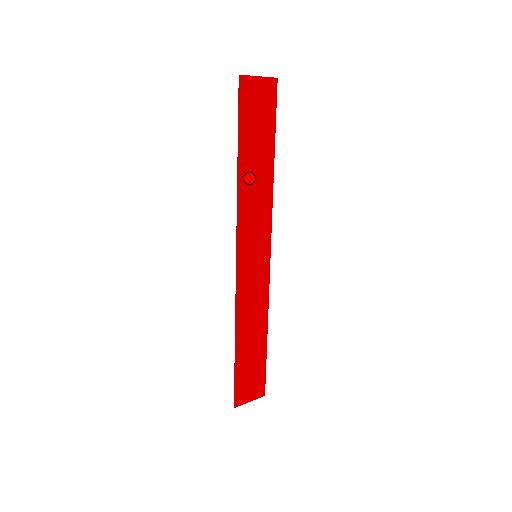
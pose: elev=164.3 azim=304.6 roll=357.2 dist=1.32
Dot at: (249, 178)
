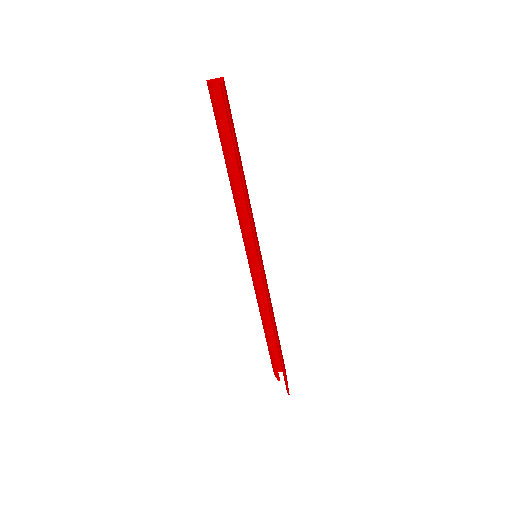
Dot at: (245, 185)
